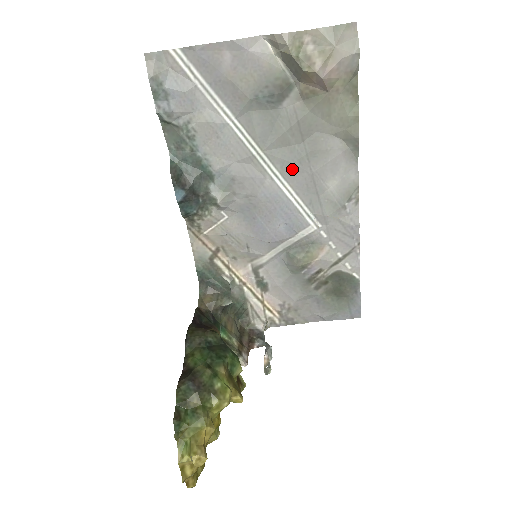
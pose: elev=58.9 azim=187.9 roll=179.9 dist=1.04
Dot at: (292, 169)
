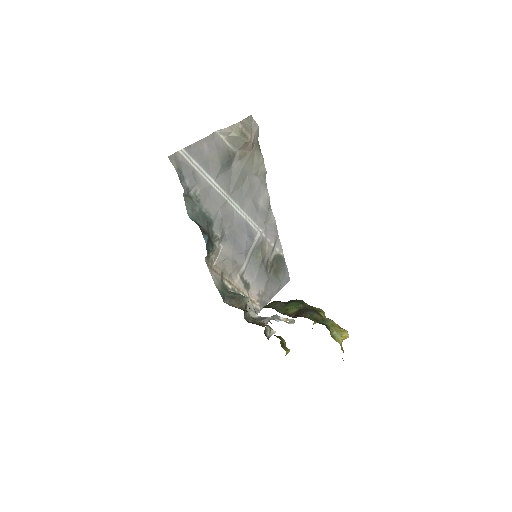
Dot at: (244, 201)
